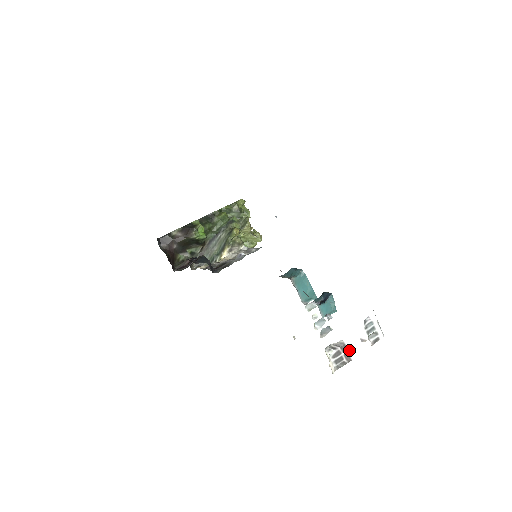
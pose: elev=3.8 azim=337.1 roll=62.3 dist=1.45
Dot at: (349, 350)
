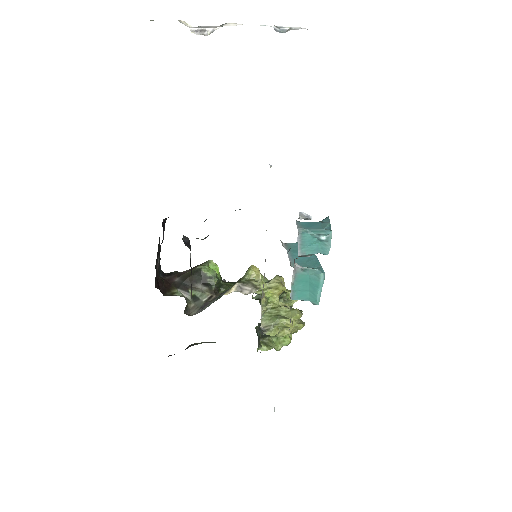
Dot at: occluded
